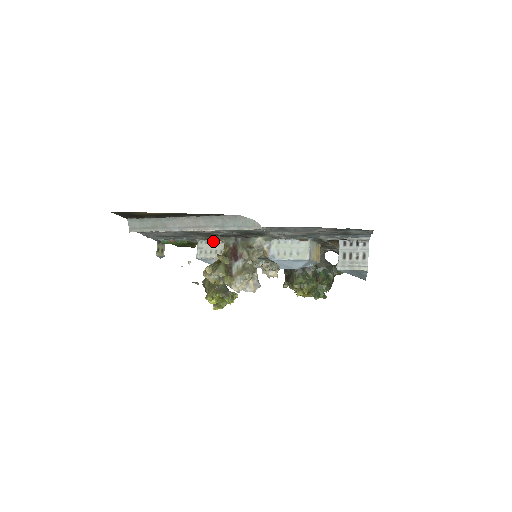
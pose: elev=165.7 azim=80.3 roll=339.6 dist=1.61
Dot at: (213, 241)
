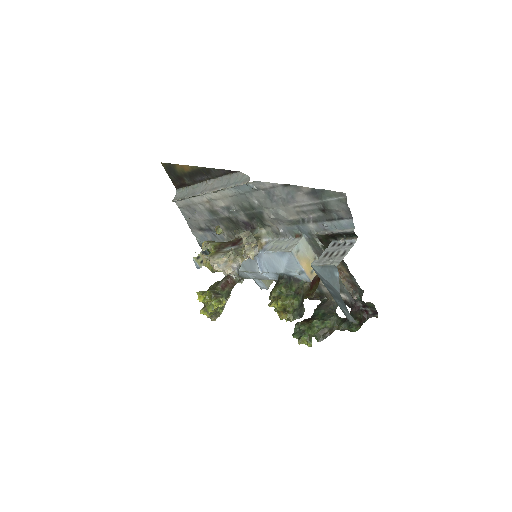
Dot at: occluded
